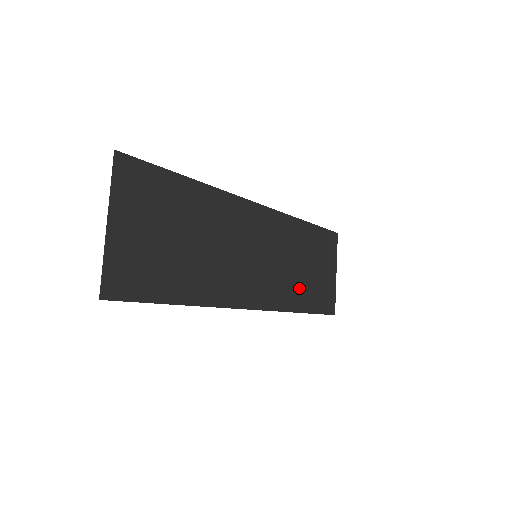
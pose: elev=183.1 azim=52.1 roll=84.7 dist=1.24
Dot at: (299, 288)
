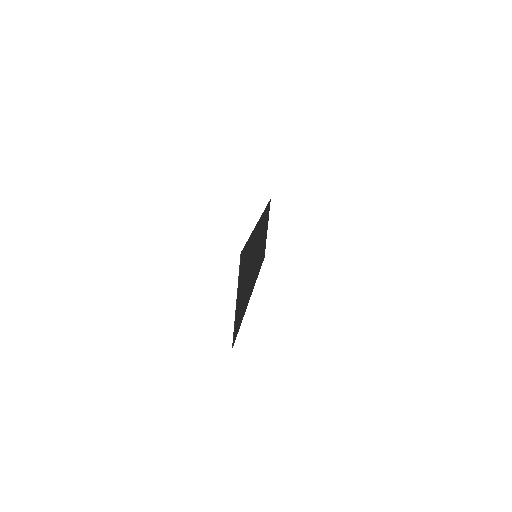
Dot at: occluded
